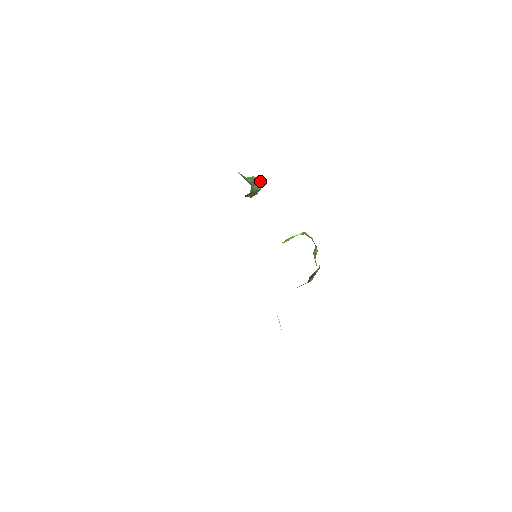
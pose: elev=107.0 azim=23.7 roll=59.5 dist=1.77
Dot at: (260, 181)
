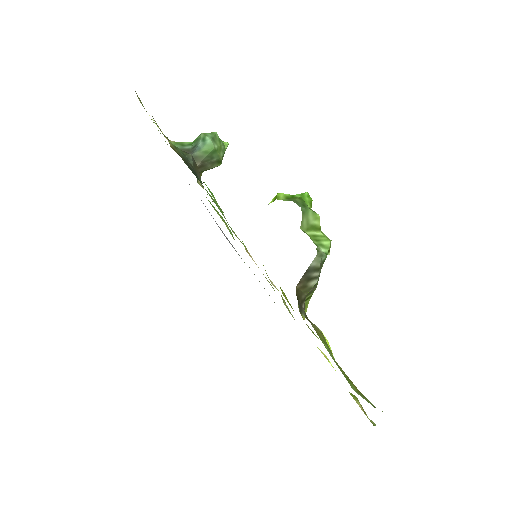
Dot at: (206, 137)
